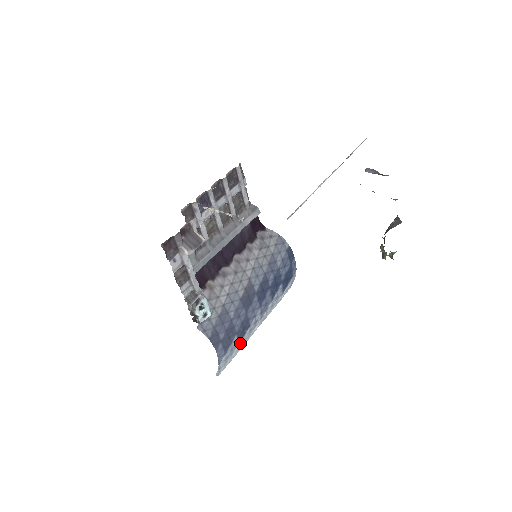
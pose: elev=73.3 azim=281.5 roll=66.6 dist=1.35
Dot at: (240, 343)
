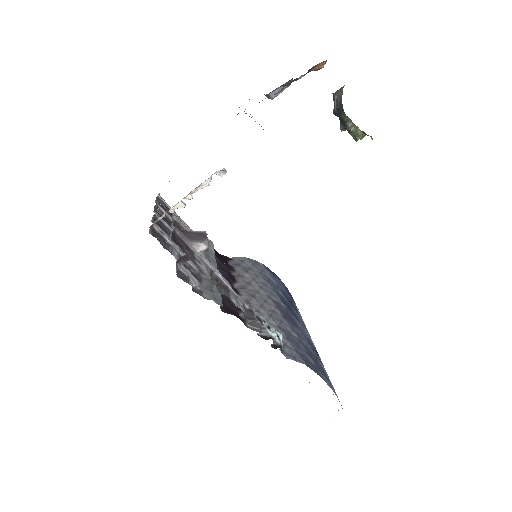
Dot at: occluded
